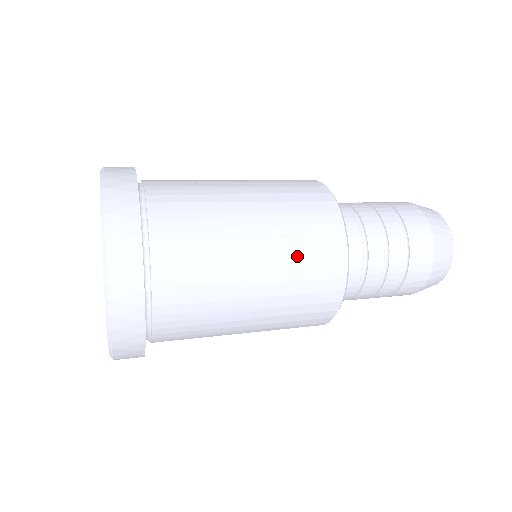
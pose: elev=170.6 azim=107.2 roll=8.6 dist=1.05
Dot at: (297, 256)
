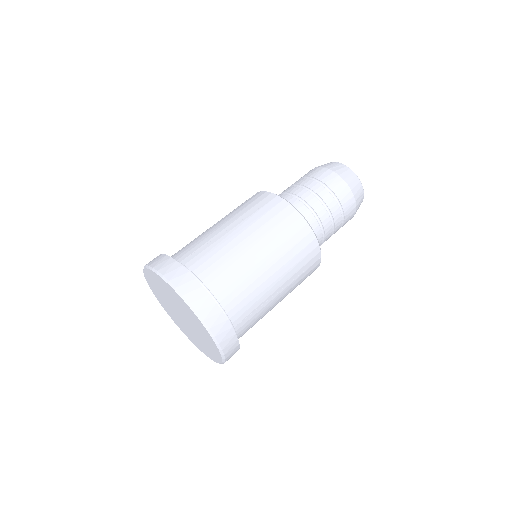
Dot at: (299, 282)
